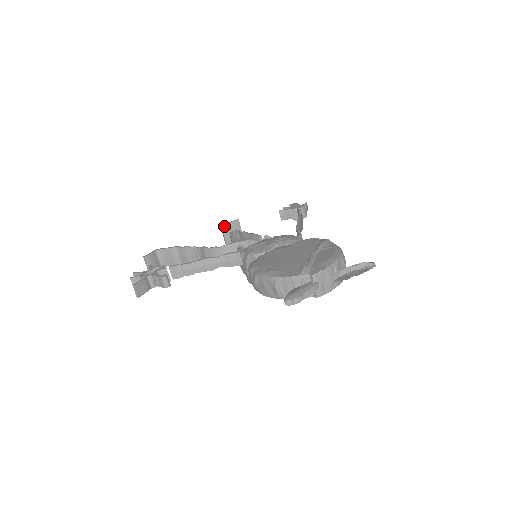
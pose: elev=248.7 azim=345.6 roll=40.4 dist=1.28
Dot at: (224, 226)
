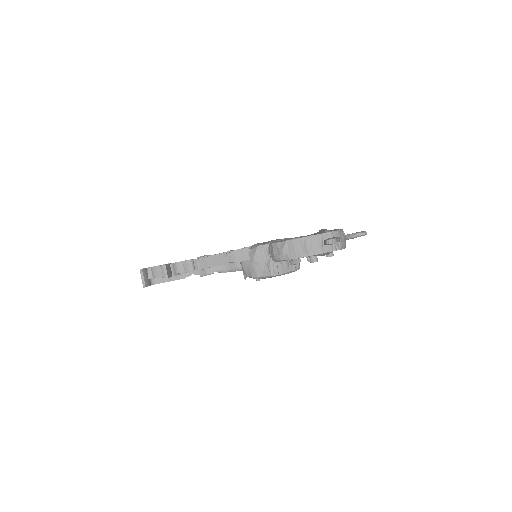
Dot at: occluded
